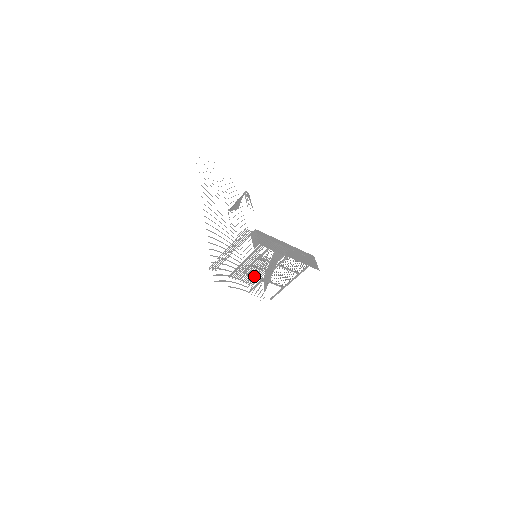
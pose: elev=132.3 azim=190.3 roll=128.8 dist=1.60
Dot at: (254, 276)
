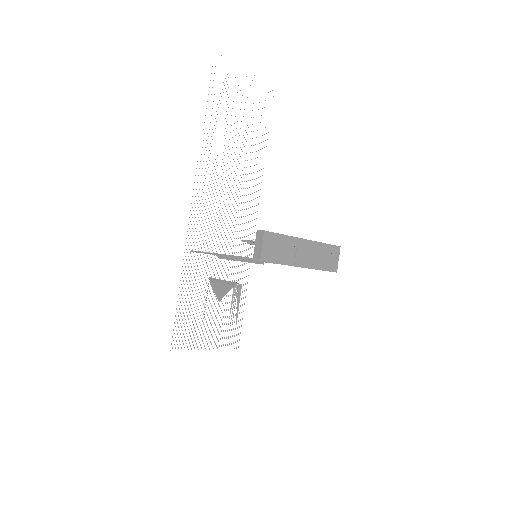
Dot at: occluded
